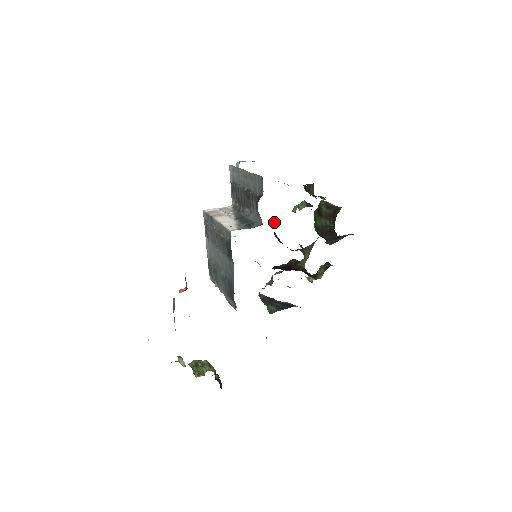
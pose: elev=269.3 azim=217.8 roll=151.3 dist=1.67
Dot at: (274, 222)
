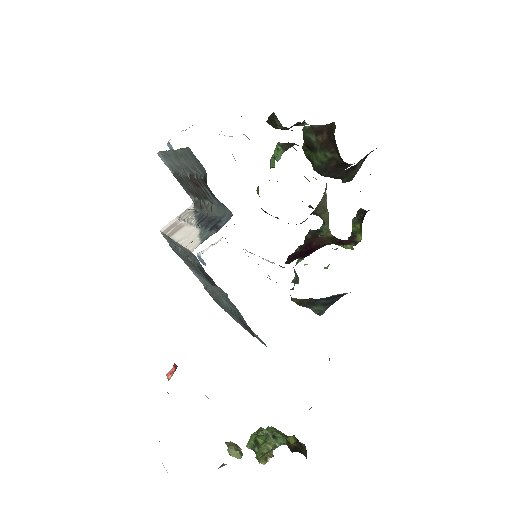
Dot at: occluded
